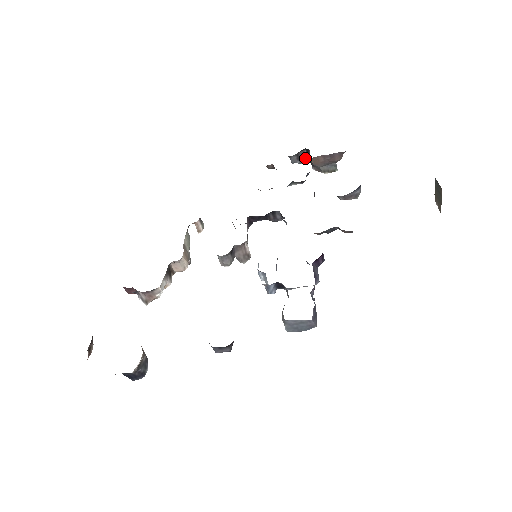
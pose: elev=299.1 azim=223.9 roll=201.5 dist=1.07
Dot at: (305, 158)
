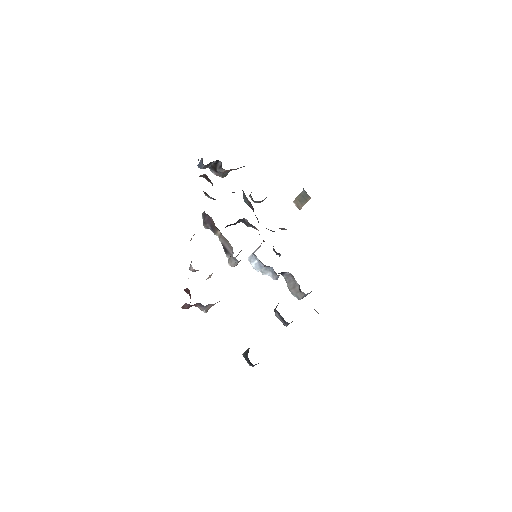
Dot at: (210, 165)
